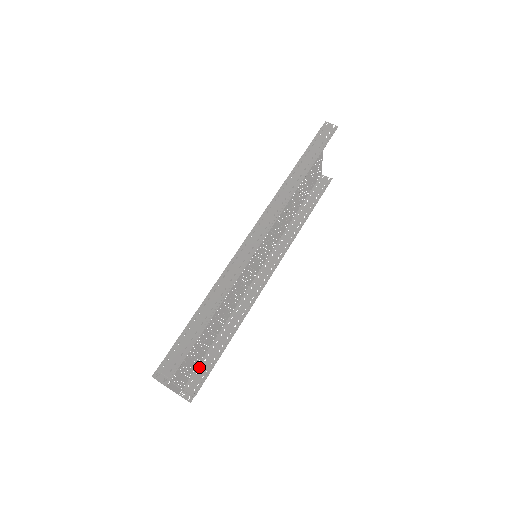
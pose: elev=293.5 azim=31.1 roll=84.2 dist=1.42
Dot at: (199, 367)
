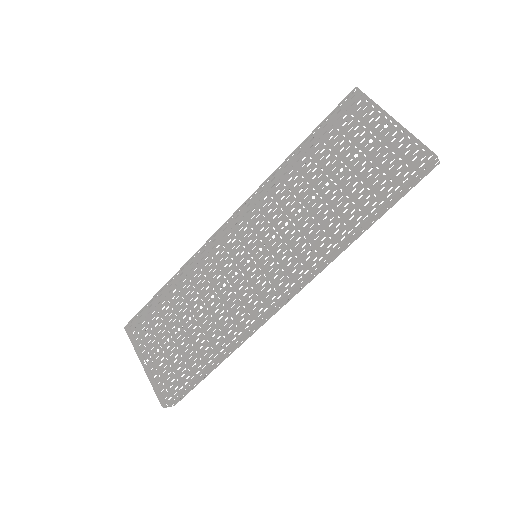
Dot at: (147, 306)
